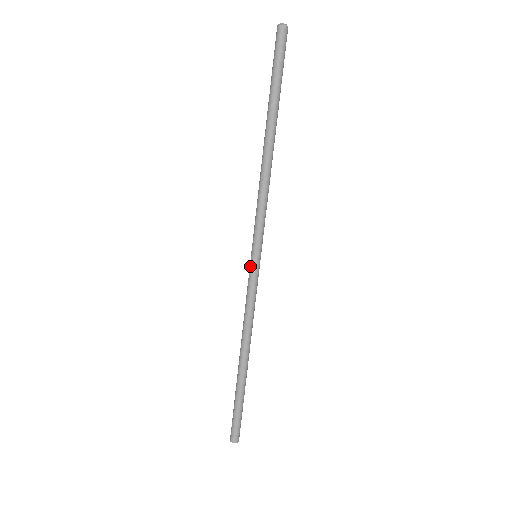
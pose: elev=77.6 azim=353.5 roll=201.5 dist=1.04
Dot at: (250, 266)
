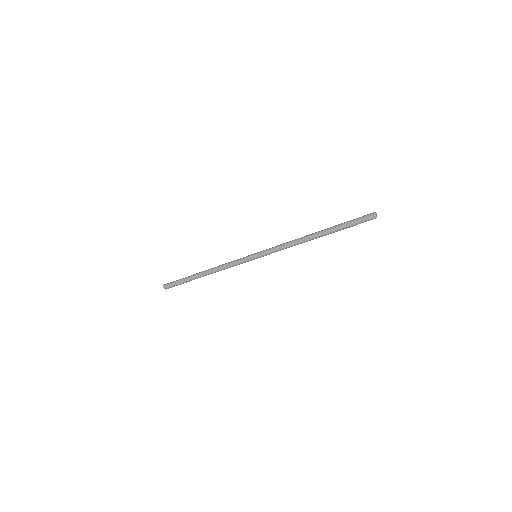
Dot at: (249, 256)
